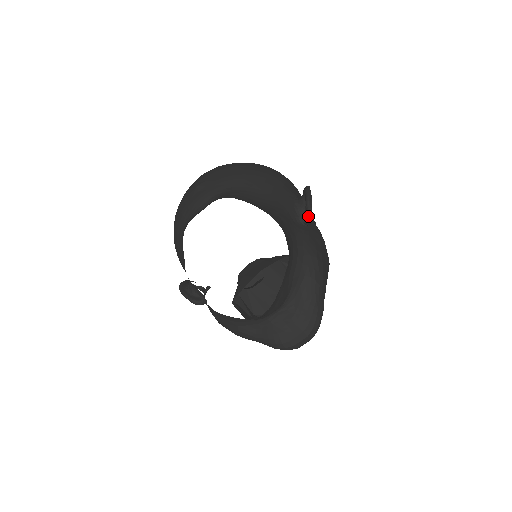
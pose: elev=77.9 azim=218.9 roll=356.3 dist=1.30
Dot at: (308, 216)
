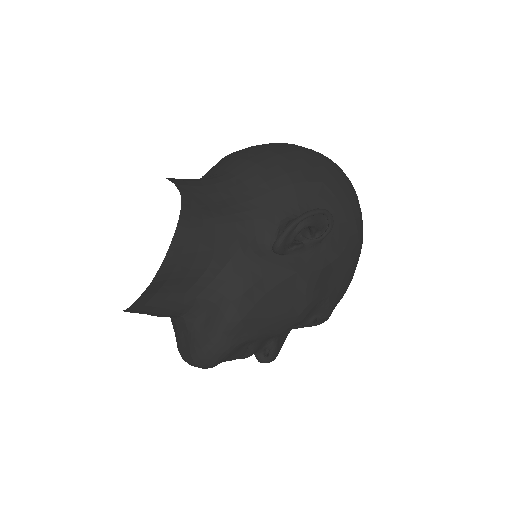
Dot at: (274, 244)
